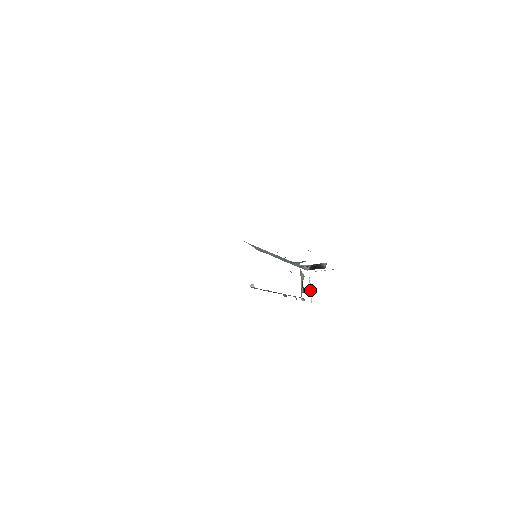
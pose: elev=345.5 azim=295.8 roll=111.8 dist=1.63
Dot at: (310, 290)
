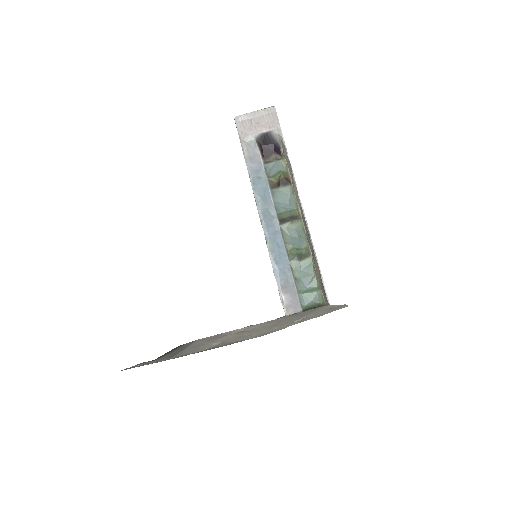
Dot at: occluded
